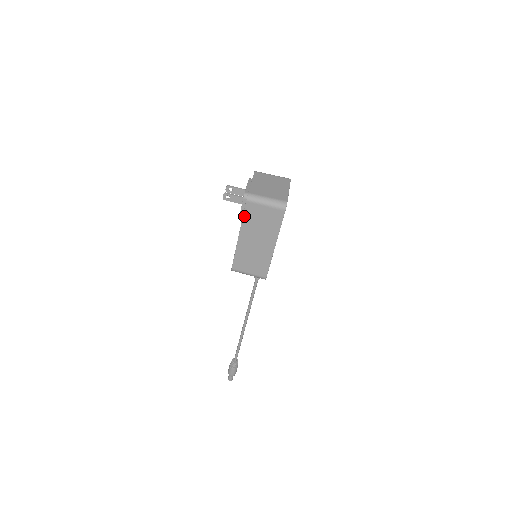
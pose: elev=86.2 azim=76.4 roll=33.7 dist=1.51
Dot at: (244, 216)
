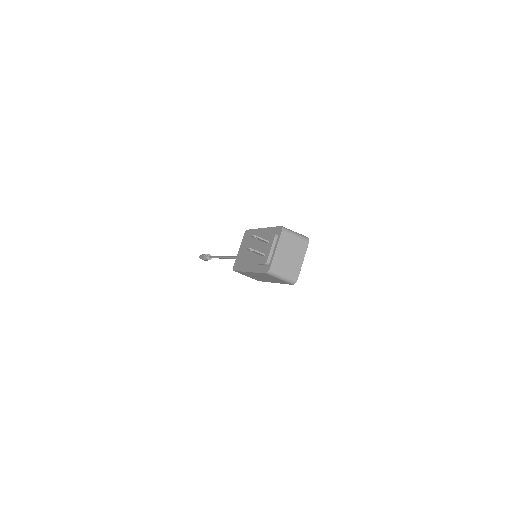
Dot at: (260, 273)
